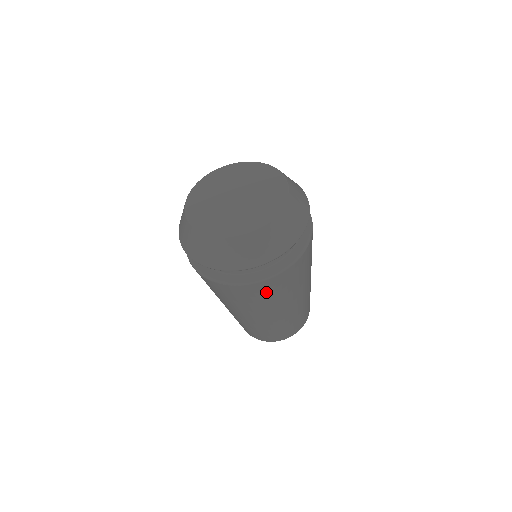
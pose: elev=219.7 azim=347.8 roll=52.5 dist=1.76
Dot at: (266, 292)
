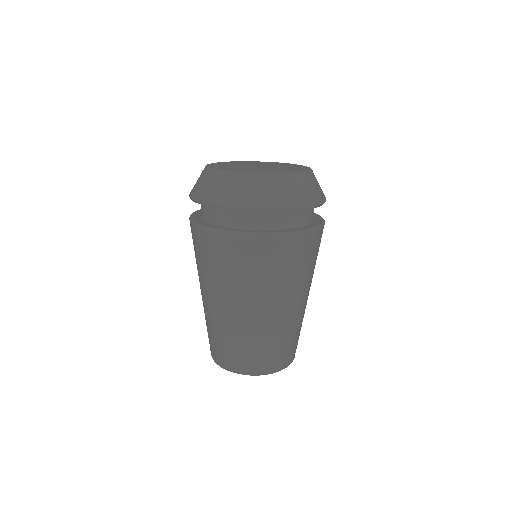
Dot at: (316, 249)
